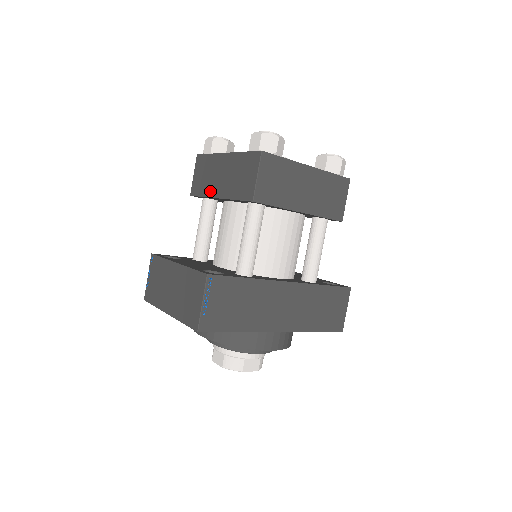
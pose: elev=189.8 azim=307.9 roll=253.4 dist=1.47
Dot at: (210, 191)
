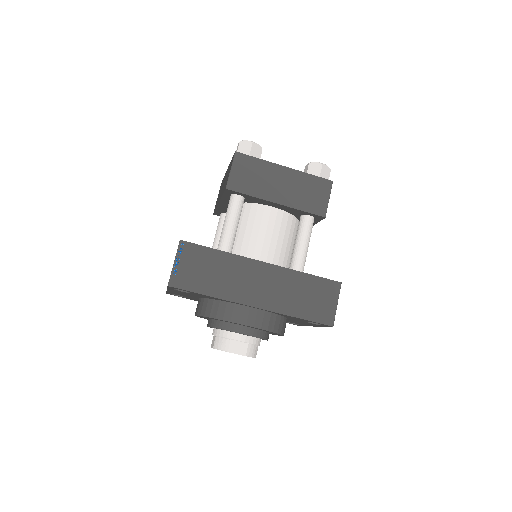
Dot at: occluded
